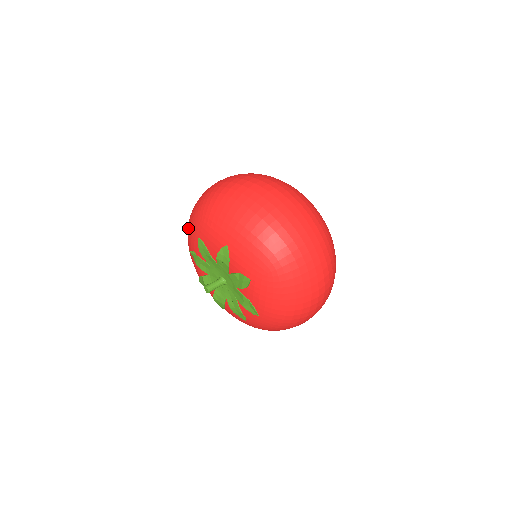
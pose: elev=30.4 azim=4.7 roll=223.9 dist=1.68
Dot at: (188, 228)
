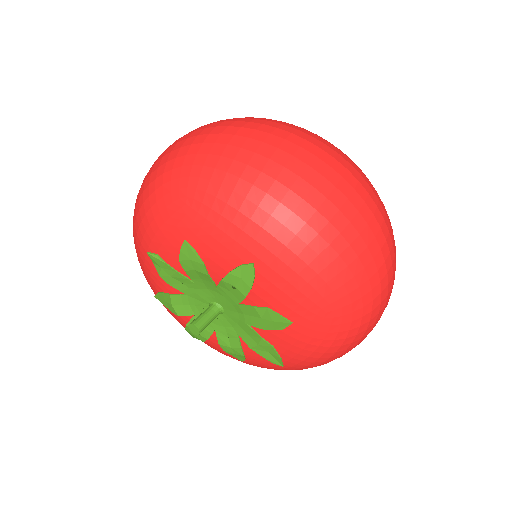
Dot at: (145, 211)
